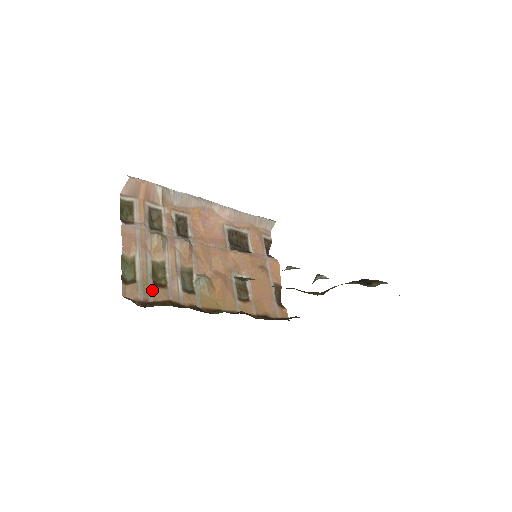
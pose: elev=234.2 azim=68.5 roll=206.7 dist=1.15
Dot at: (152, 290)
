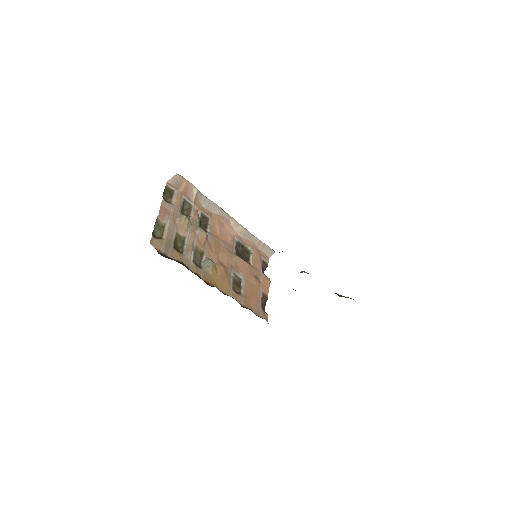
Dot at: (172, 250)
